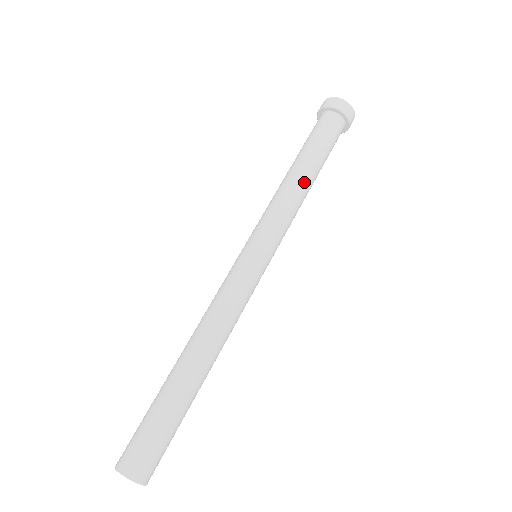
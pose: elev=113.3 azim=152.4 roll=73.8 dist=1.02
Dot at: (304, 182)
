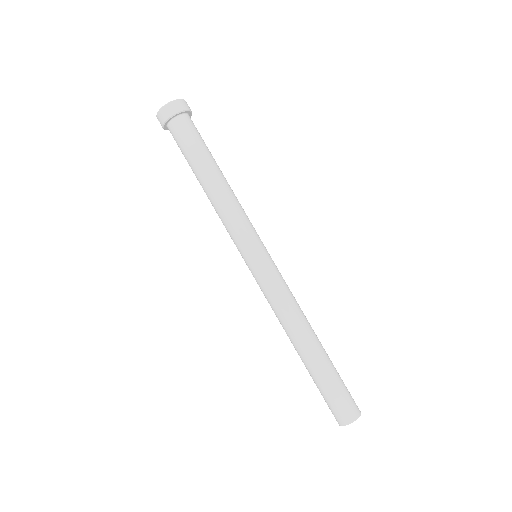
Dot at: (226, 183)
